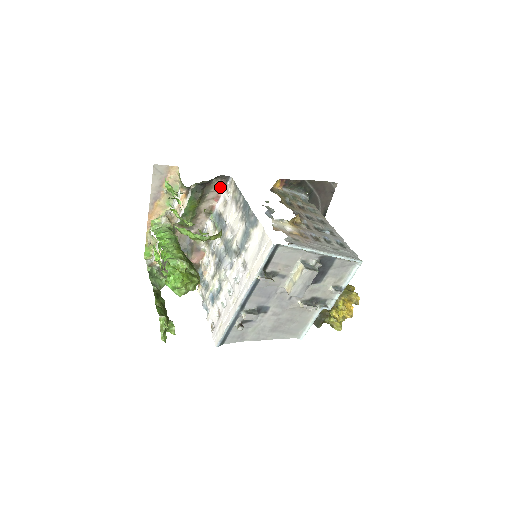
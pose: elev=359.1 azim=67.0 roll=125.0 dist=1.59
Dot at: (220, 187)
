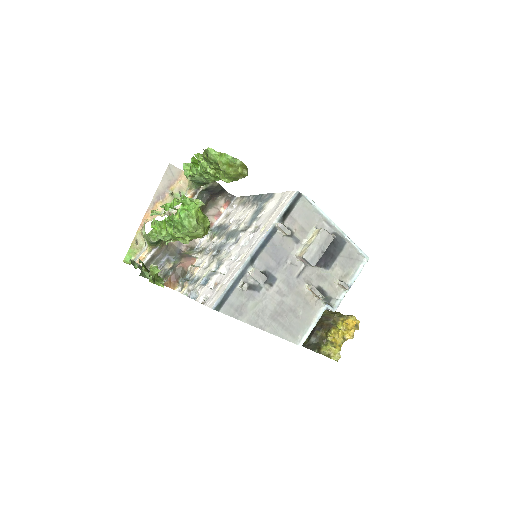
Dot at: (223, 205)
